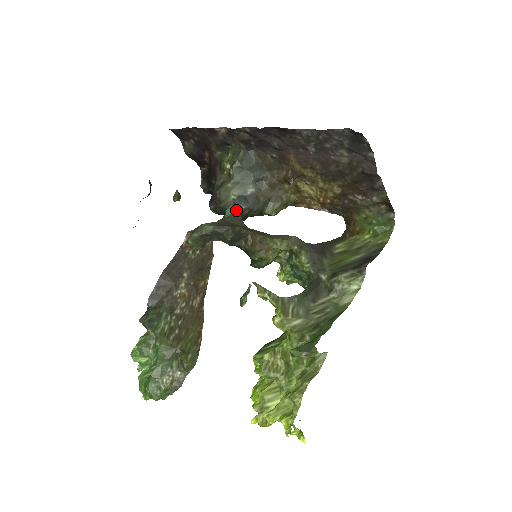
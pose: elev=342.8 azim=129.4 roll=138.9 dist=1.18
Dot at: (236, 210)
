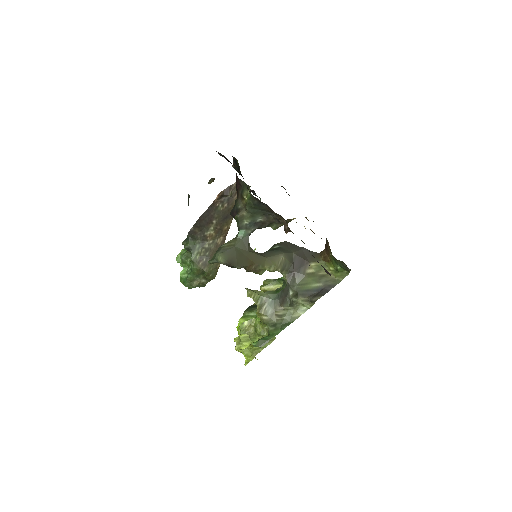
Dot at: (246, 232)
